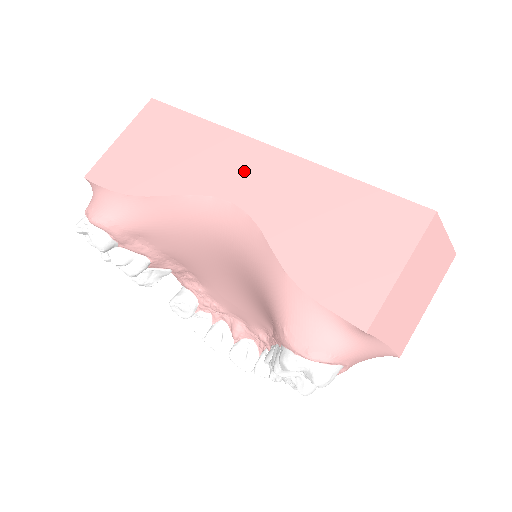
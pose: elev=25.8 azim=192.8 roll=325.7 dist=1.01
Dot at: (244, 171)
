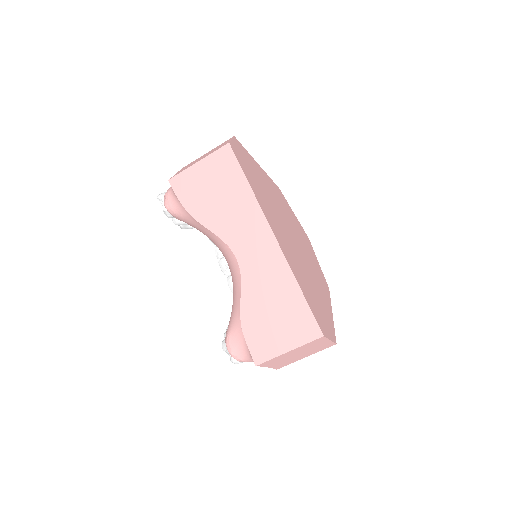
Dot at: (252, 243)
